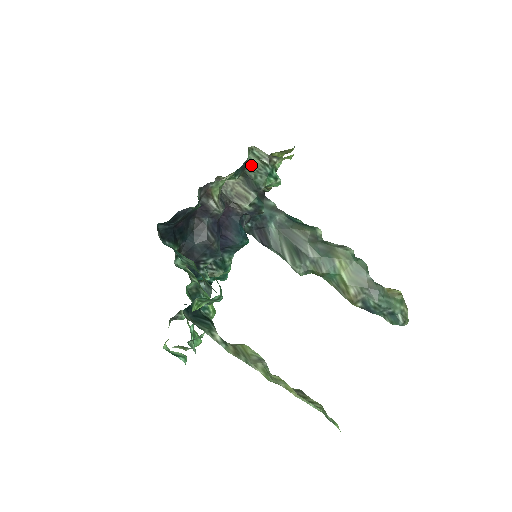
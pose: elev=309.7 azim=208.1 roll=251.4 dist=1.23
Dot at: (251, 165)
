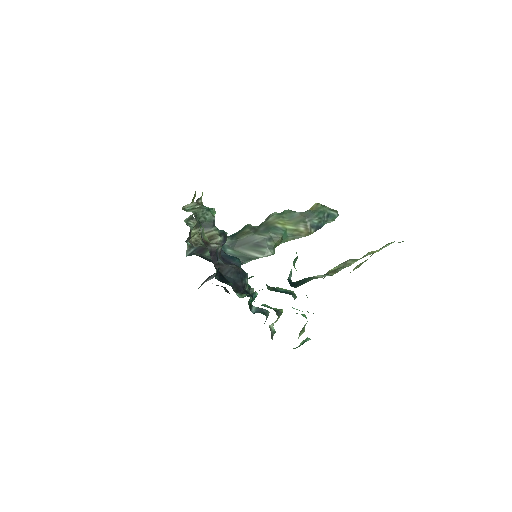
Dot at: (196, 215)
